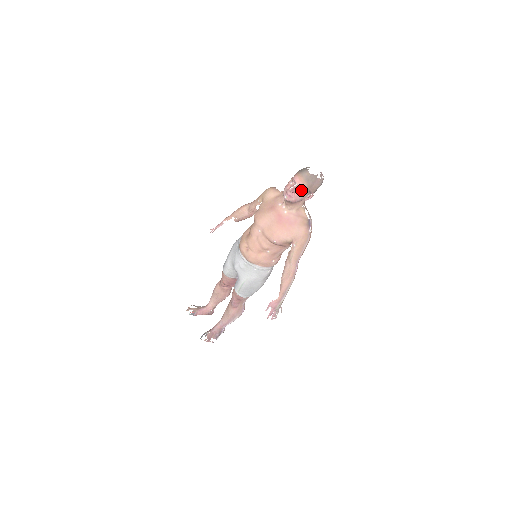
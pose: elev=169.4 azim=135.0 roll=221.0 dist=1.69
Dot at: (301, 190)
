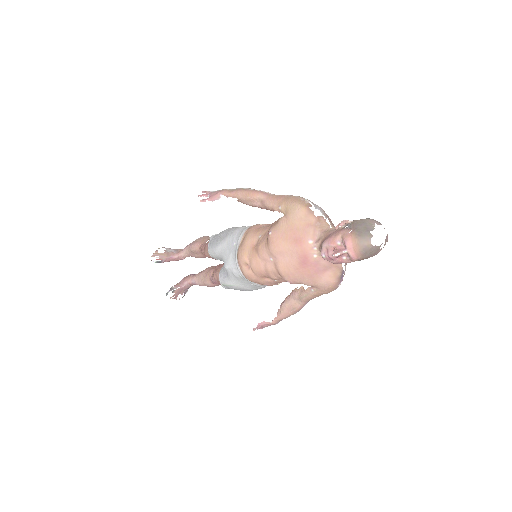
Dot at: (350, 259)
